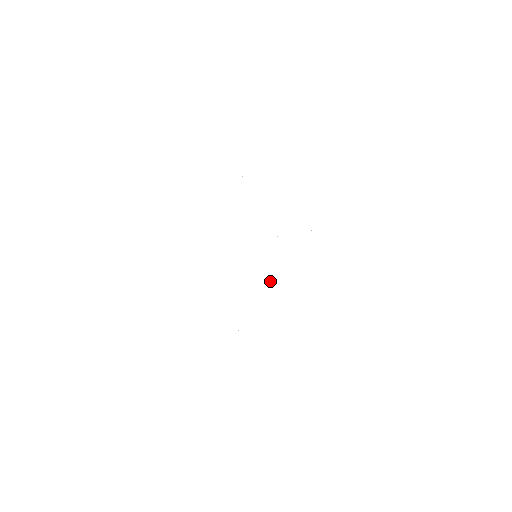
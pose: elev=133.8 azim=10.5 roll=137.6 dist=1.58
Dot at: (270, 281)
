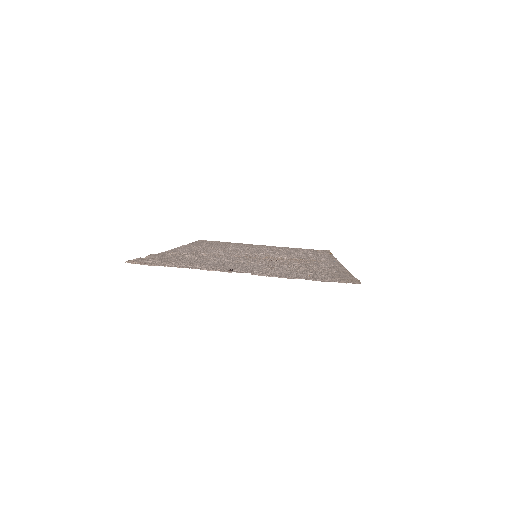
Dot at: (300, 257)
